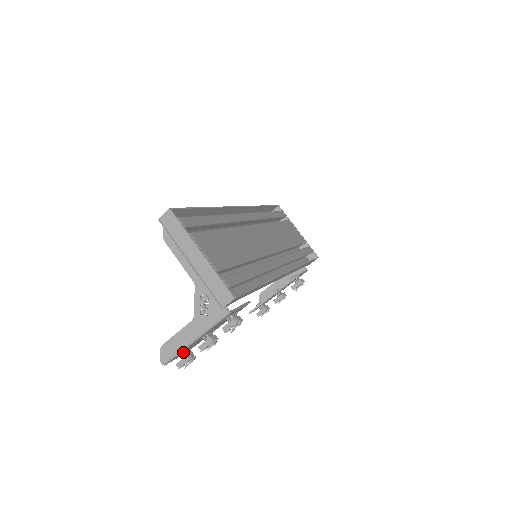
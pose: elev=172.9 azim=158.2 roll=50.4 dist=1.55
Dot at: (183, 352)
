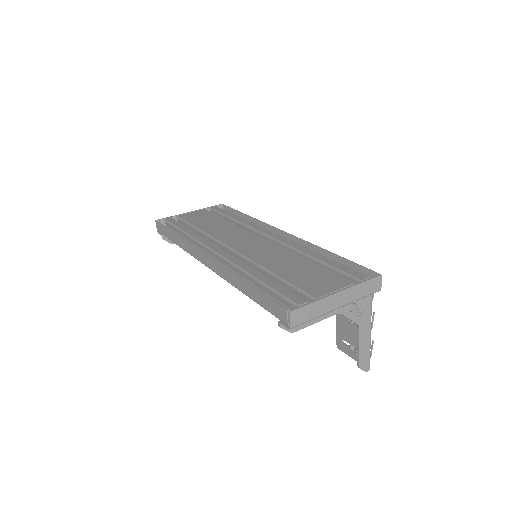
Dot at: (354, 350)
